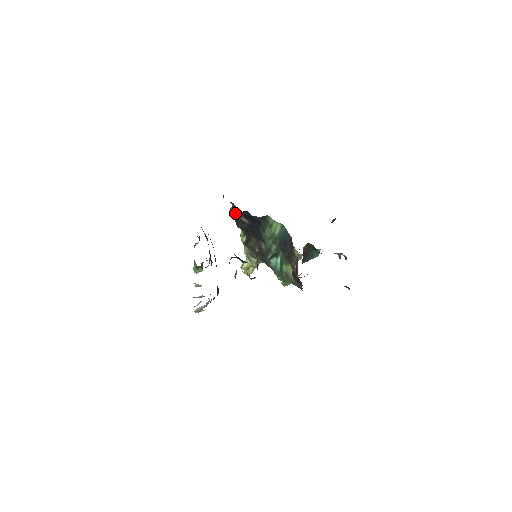
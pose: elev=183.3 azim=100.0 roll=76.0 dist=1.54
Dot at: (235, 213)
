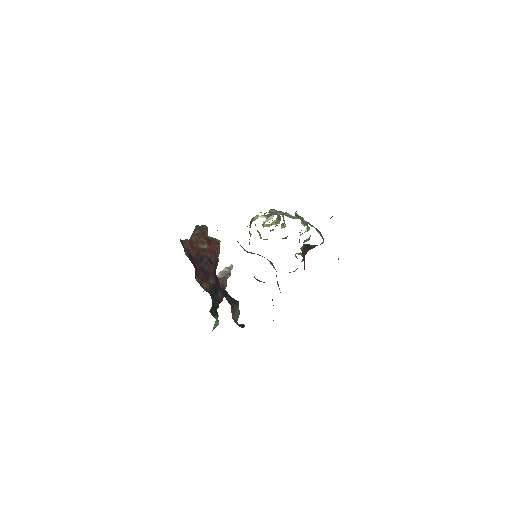
Dot at: occluded
